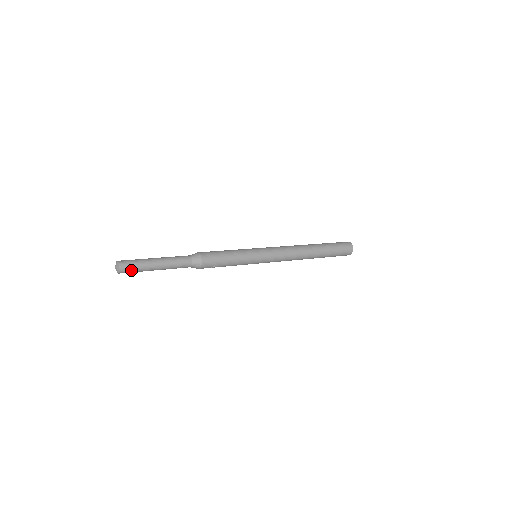
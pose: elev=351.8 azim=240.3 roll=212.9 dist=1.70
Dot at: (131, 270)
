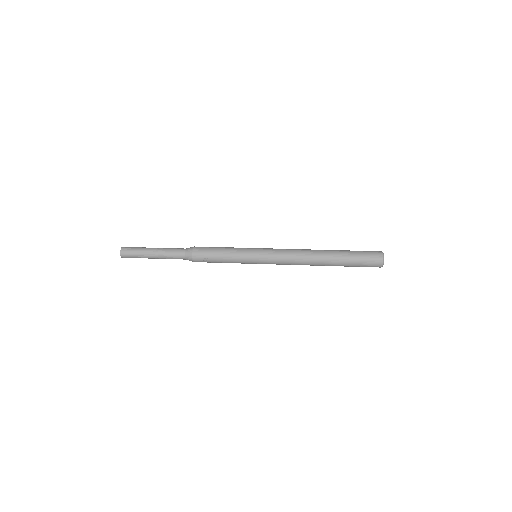
Dot at: (130, 254)
